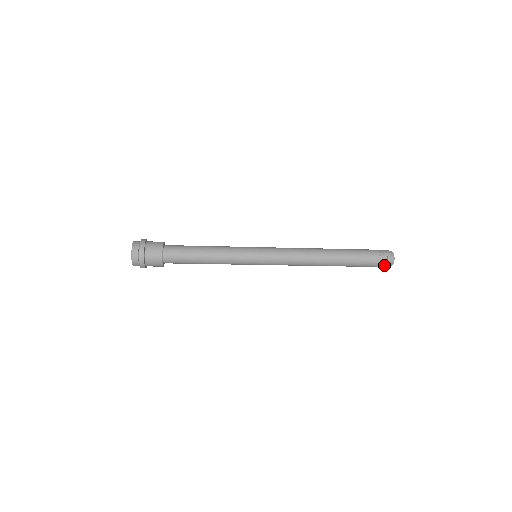
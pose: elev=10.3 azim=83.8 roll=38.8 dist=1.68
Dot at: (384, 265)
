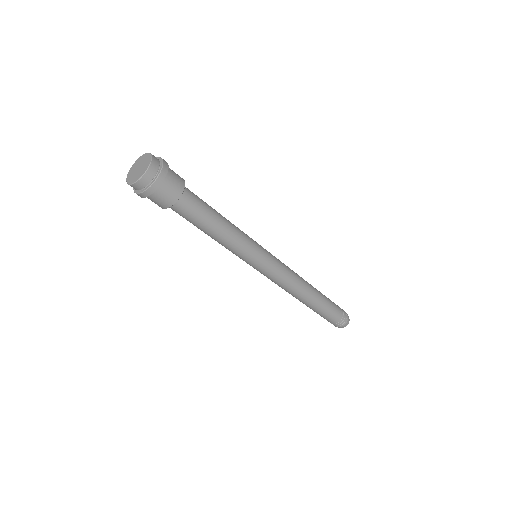
Dot at: (345, 318)
